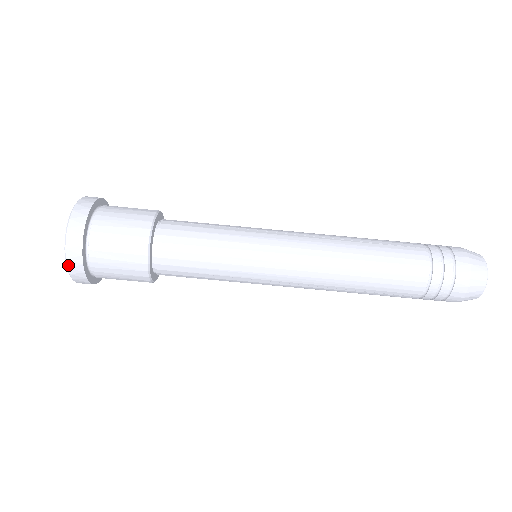
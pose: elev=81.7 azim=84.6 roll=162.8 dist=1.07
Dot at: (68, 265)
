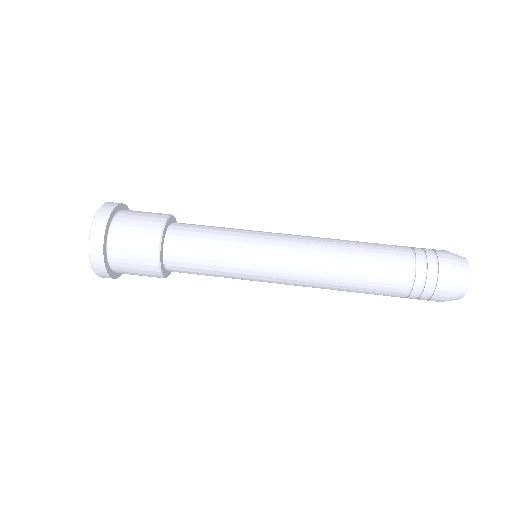
Dot at: (91, 259)
